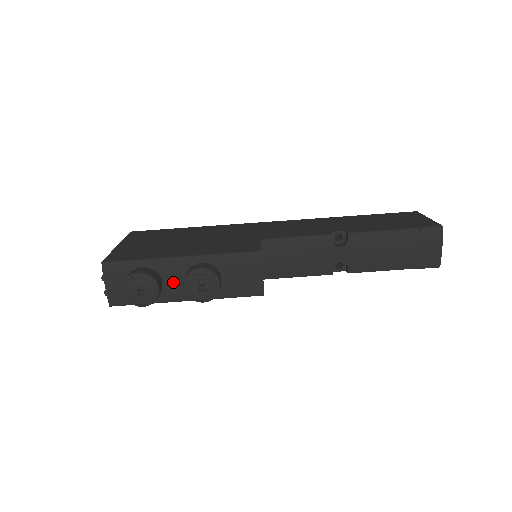
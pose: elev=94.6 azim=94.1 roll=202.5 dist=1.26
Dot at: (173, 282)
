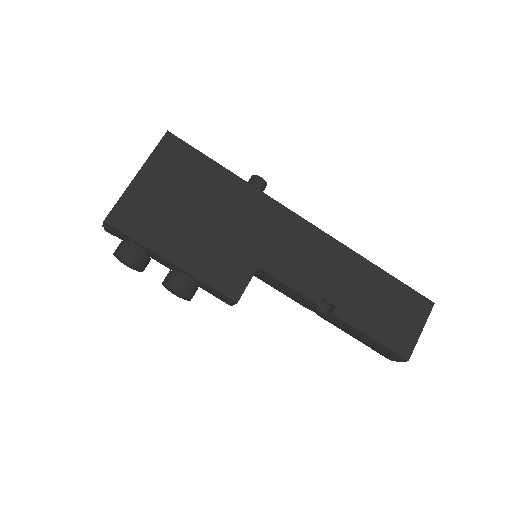
Dot at: (161, 262)
